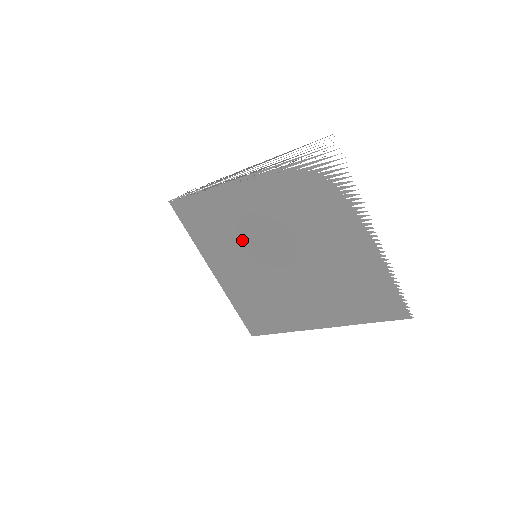
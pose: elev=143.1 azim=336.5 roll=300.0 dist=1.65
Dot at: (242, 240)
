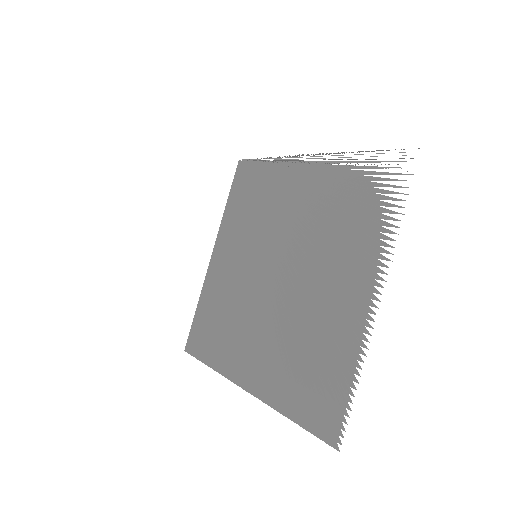
Dot at: (259, 231)
